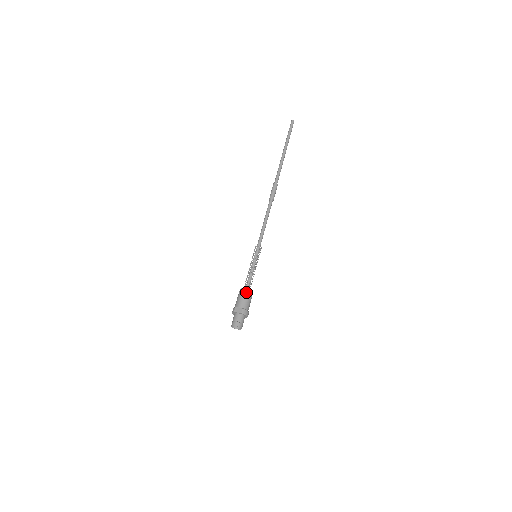
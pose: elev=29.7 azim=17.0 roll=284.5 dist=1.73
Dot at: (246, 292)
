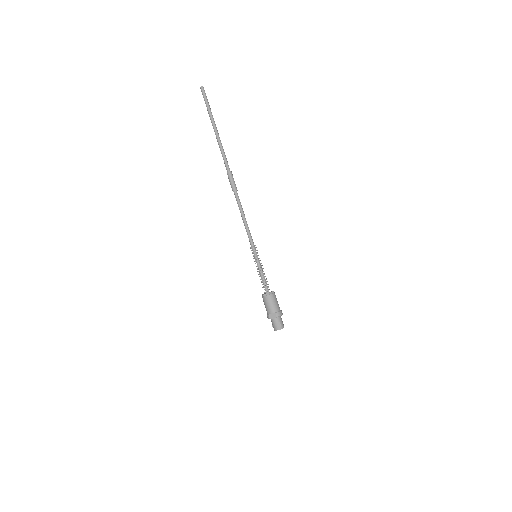
Dot at: (269, 297)
